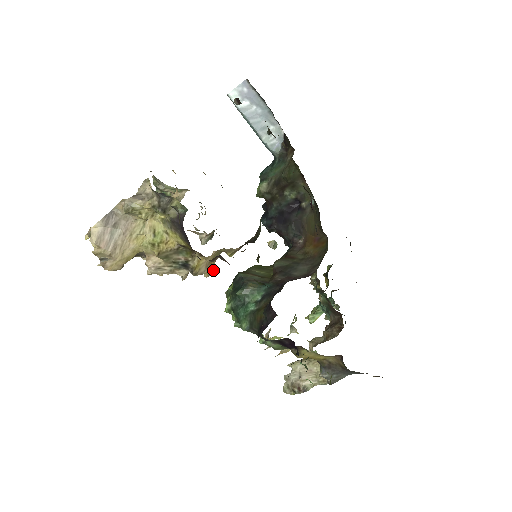
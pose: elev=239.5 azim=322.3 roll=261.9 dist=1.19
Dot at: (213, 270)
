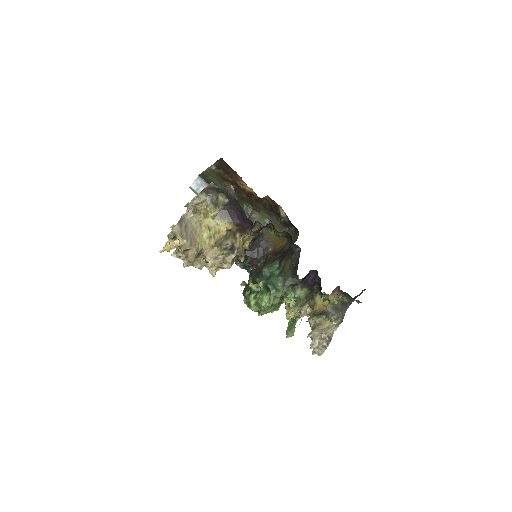
Dot at: (244, 256)
